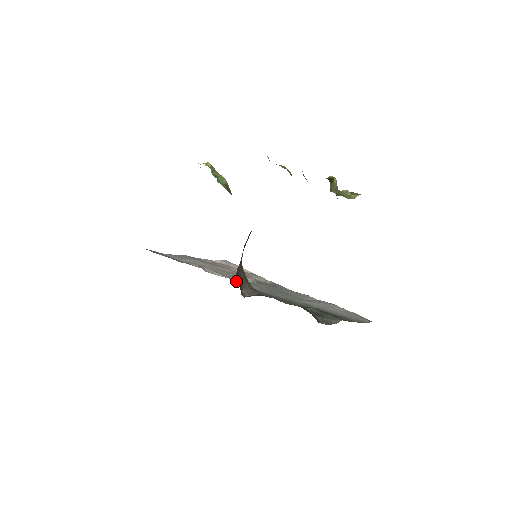
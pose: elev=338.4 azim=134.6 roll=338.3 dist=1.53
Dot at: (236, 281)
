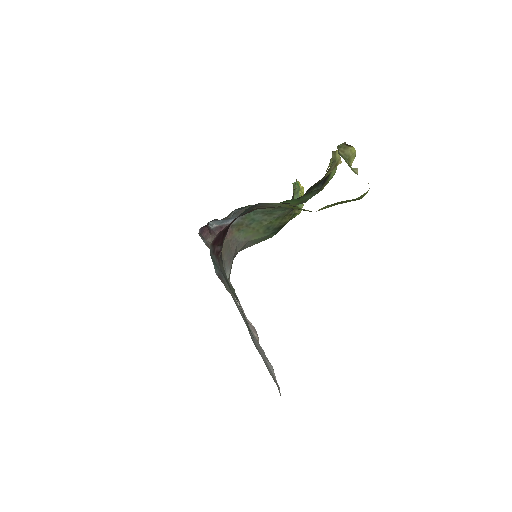
Dot at: (212, 230)
